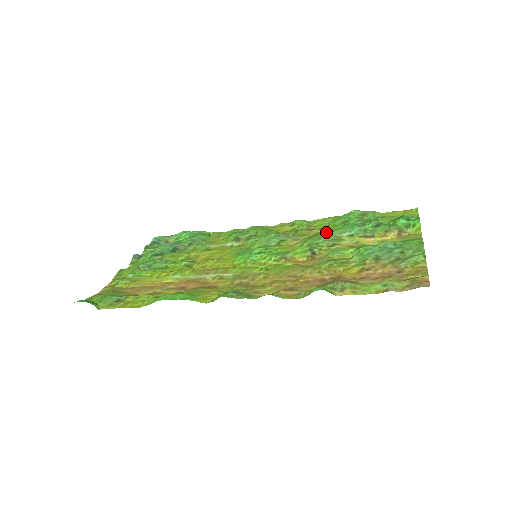
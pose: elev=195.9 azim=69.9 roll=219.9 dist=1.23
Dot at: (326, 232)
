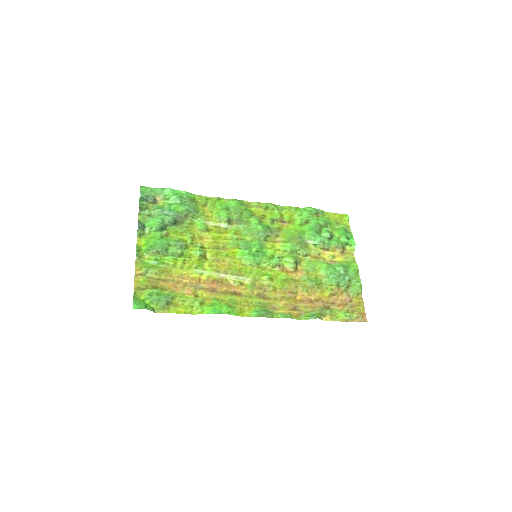
Dot at: (300, 238)
